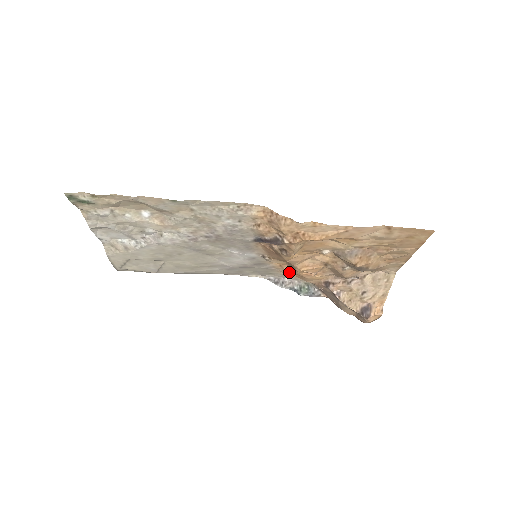
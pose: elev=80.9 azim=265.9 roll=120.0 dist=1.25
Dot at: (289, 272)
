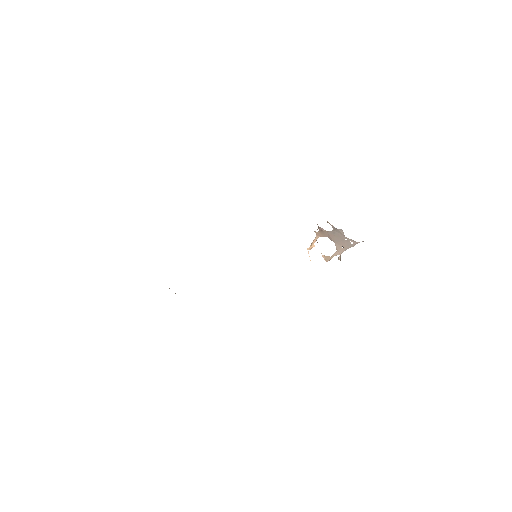
Dot at: occluded
